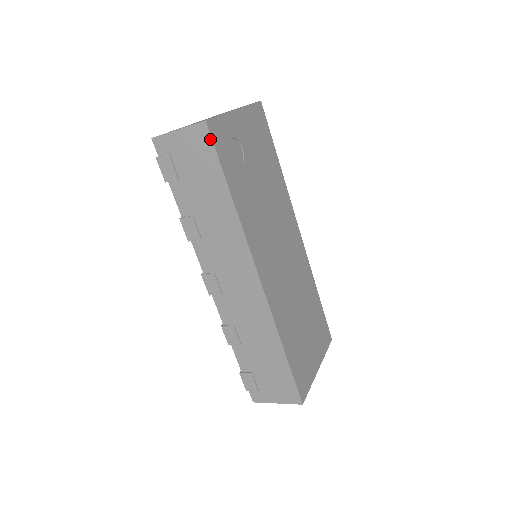
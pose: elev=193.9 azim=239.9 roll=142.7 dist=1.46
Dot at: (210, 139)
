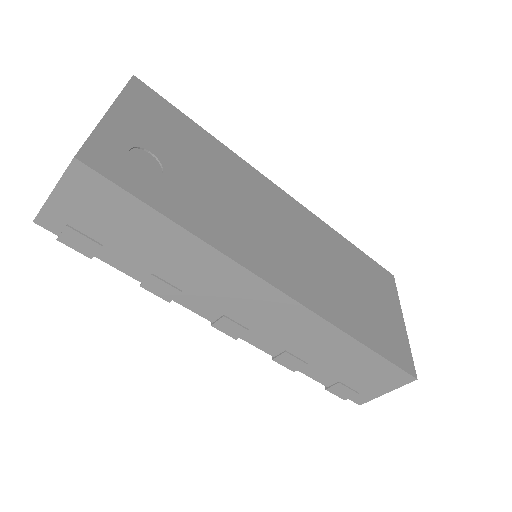
Dot at: (98, 176)
